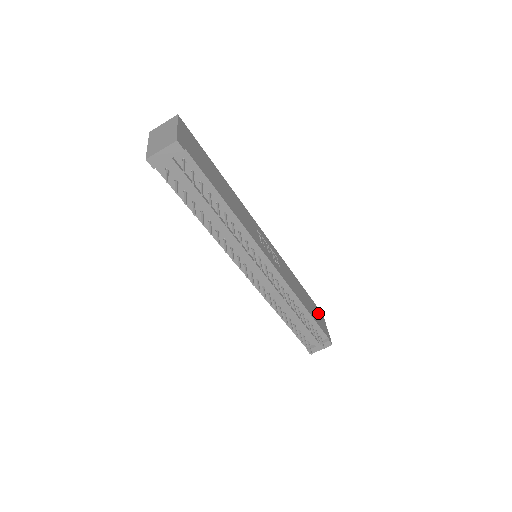
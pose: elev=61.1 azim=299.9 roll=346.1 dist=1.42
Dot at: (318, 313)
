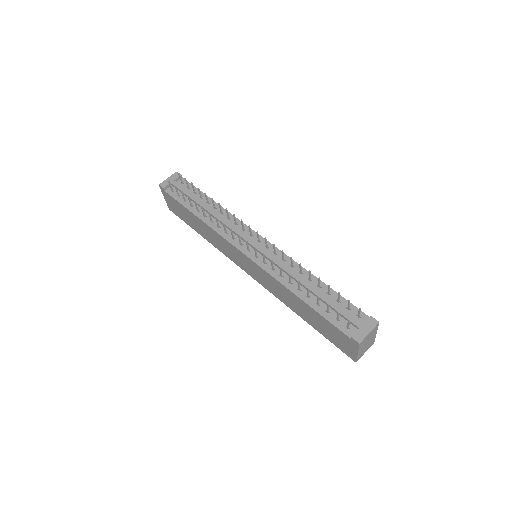
Dot at: occluded
